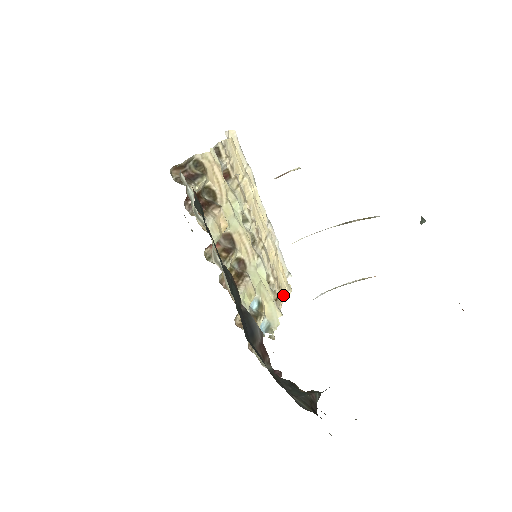
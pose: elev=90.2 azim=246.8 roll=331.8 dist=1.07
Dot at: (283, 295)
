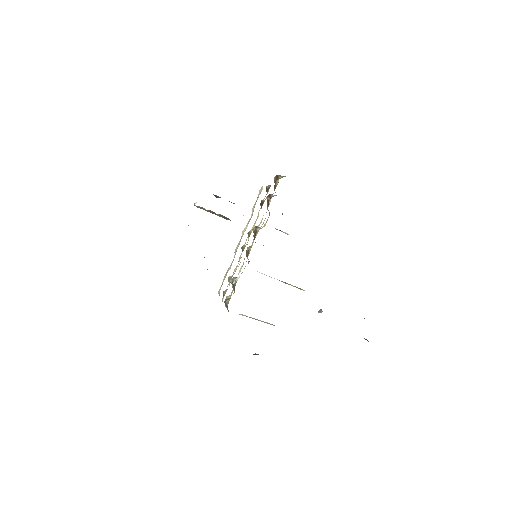
Dot at: occluded
